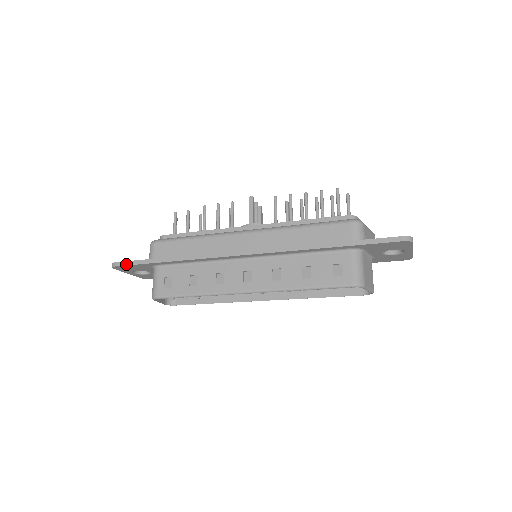
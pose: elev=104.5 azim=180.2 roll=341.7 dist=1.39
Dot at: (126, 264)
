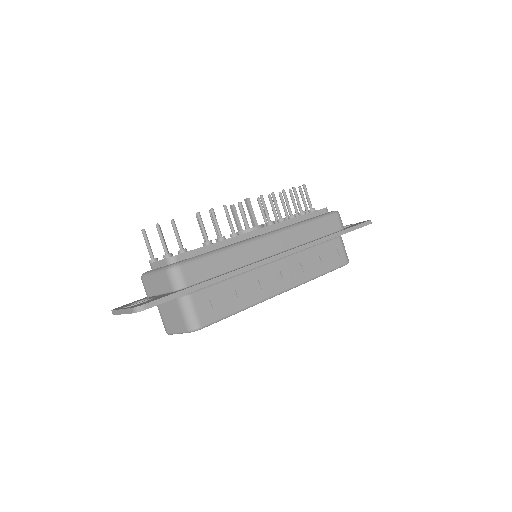
Dot at: (161, 302)
